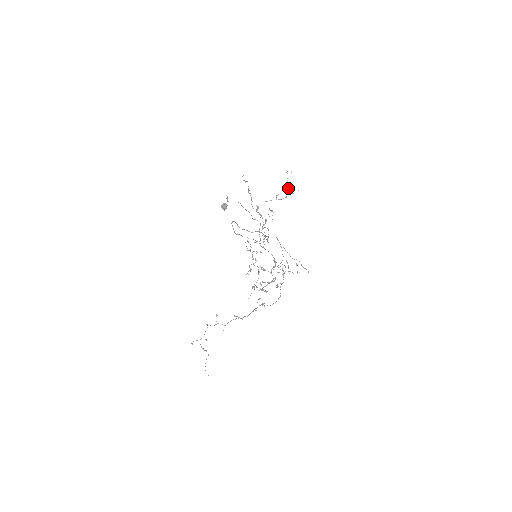
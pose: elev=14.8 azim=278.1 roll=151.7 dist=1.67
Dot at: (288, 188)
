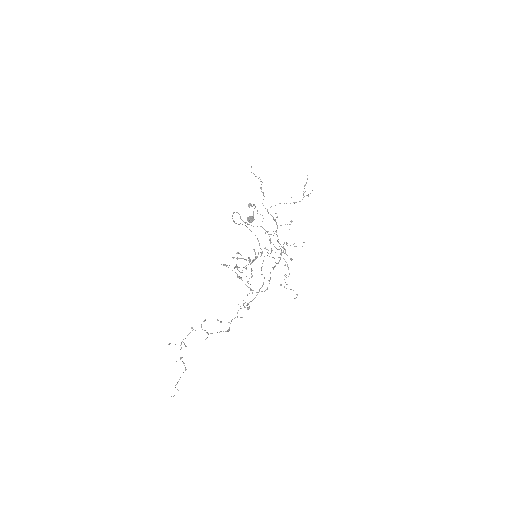
Dot at: (305, 191)
